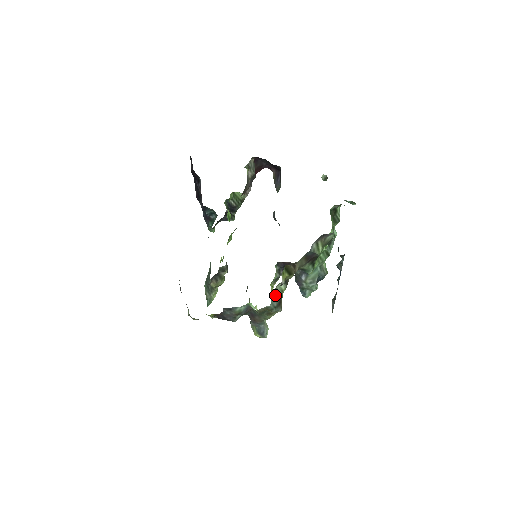
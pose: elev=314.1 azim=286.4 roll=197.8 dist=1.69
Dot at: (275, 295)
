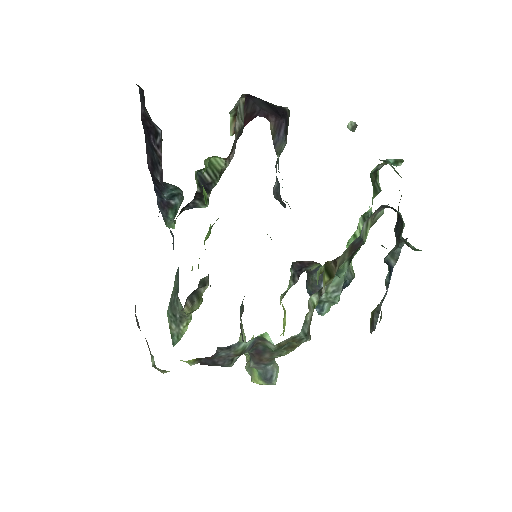
Dot at: (307, 315)
